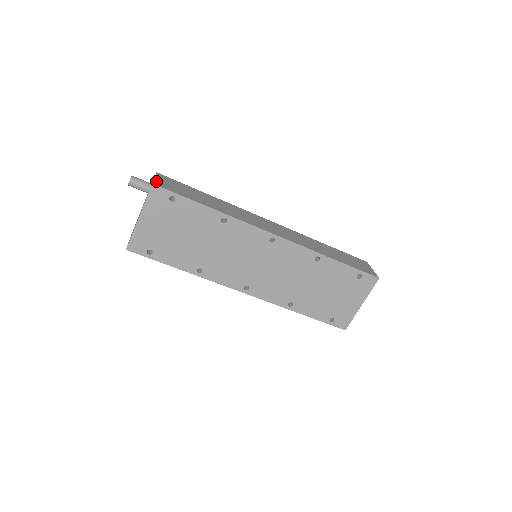
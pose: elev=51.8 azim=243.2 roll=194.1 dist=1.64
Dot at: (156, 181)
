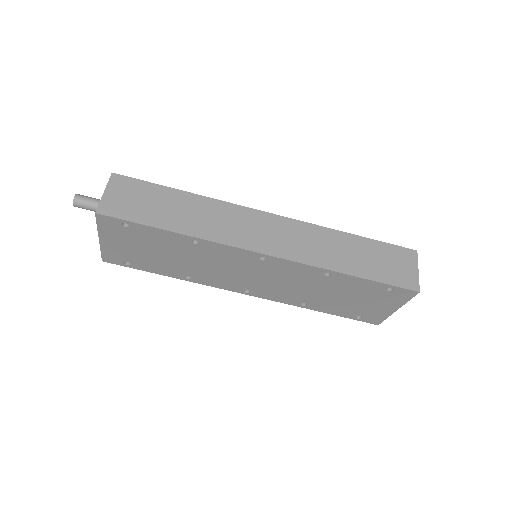
Dot at: (103, 202)
